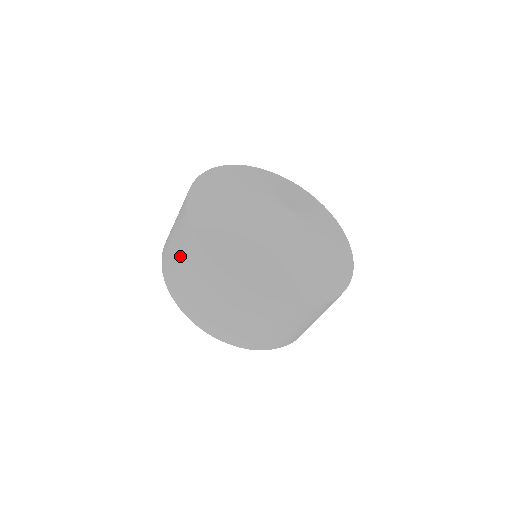
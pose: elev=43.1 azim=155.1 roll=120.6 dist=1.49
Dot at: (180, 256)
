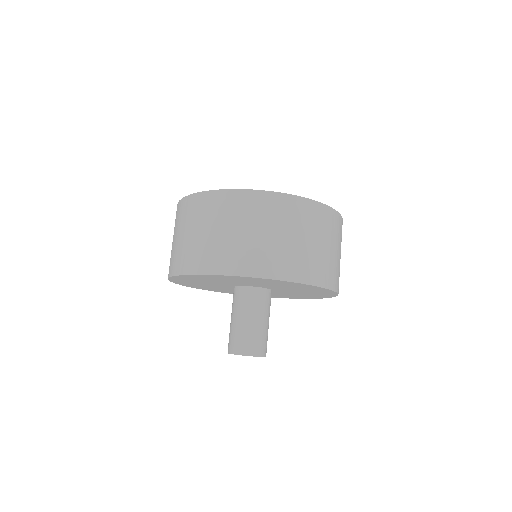
Dot at: (200, 226)
